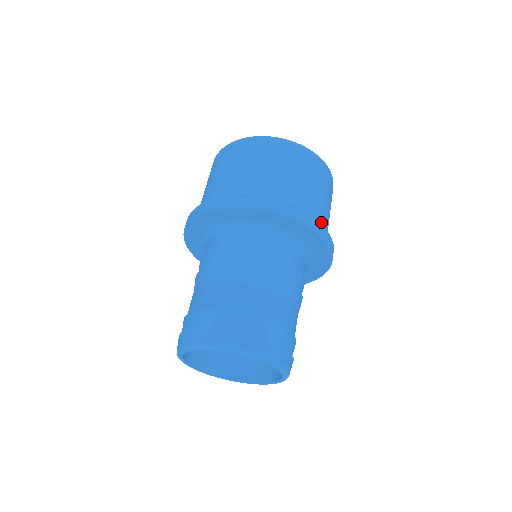
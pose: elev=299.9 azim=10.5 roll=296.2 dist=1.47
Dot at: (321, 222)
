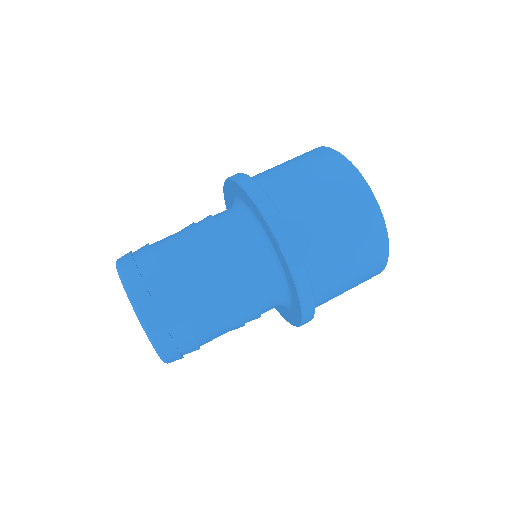
Dot at: (293, 214)
